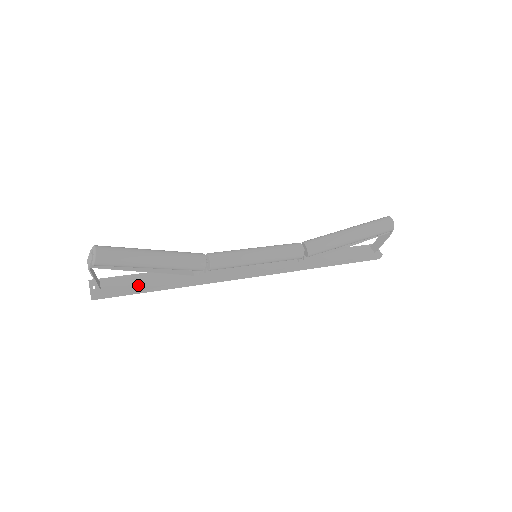
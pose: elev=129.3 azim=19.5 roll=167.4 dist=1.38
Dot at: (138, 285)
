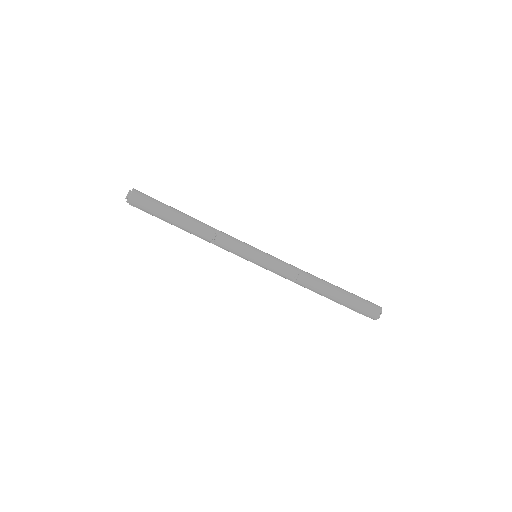
Dot at: occluded
